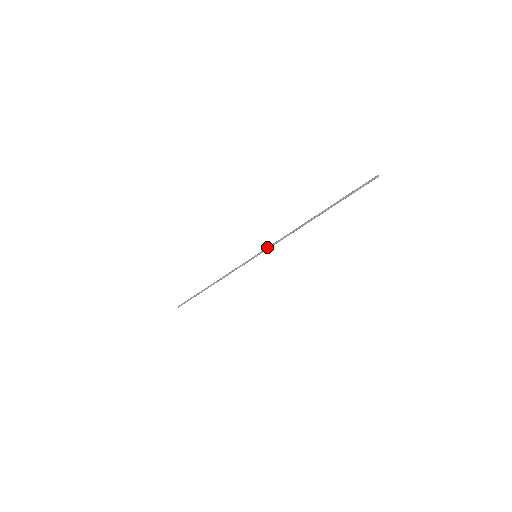
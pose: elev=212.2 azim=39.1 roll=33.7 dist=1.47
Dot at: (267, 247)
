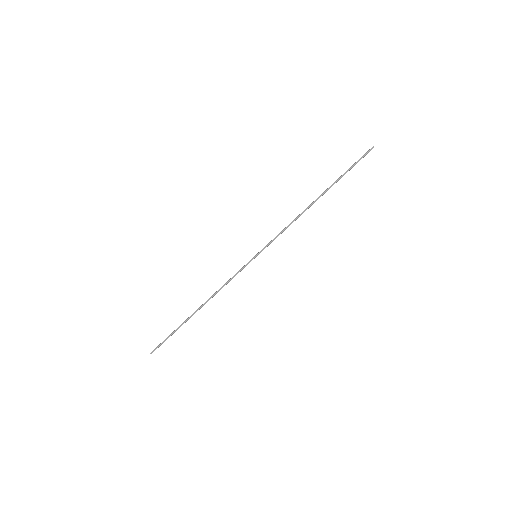
Dot at: (269, 242)
